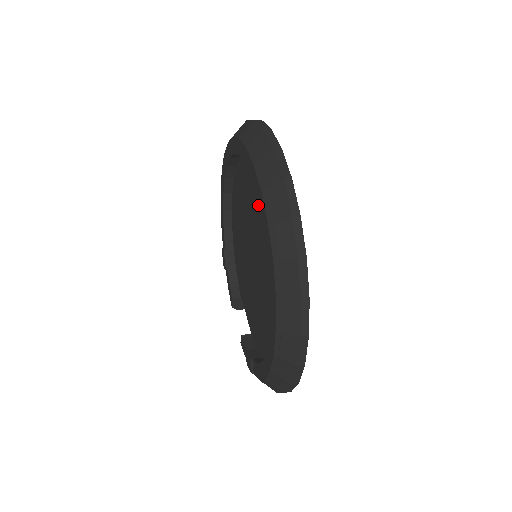
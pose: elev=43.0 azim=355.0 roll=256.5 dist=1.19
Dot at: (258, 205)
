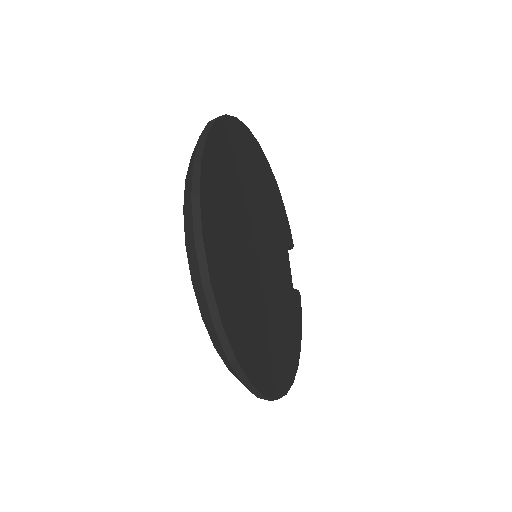
Dot at: occluded
